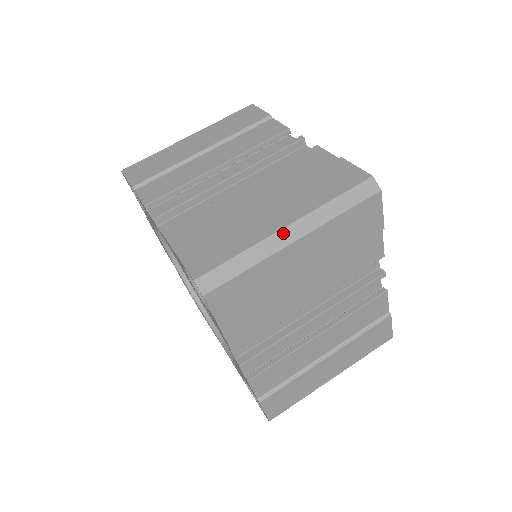
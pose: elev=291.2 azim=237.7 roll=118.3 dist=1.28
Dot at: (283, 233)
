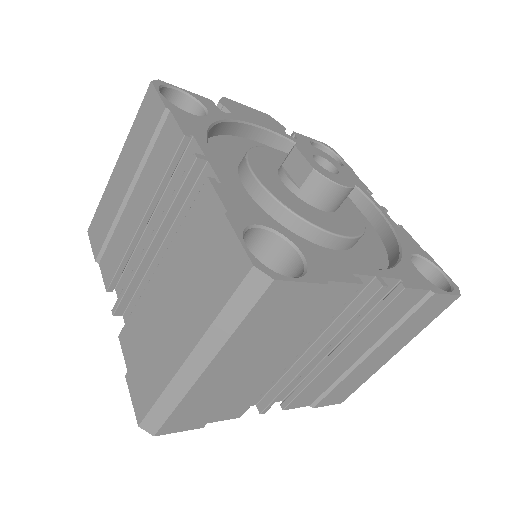
Dot at: (187, 366)
